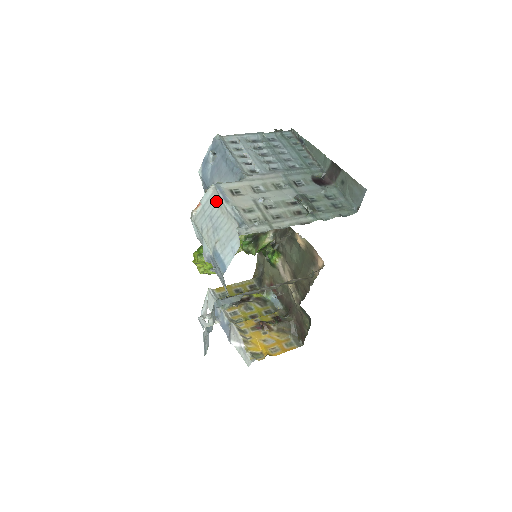
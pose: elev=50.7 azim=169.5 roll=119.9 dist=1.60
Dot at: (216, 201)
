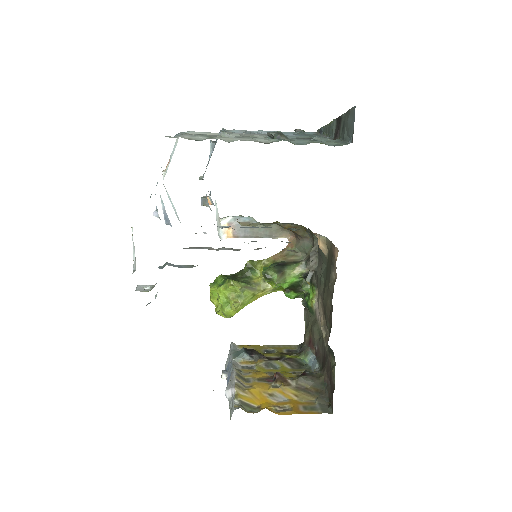
Dot at: occluded
